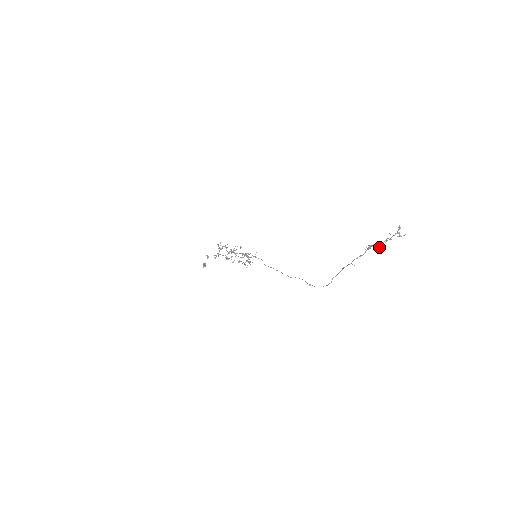
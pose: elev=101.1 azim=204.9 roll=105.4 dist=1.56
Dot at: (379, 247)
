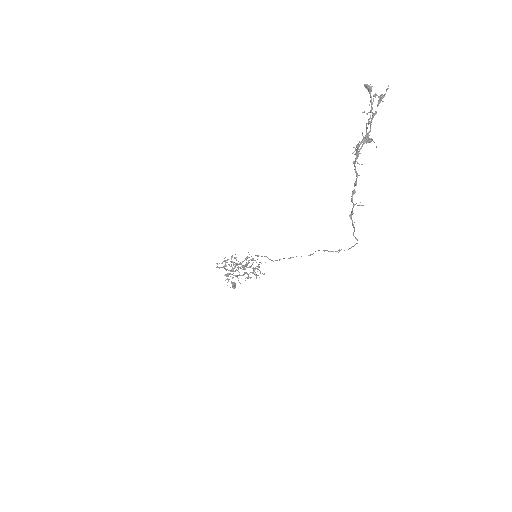
Dot at: (369, 140)
